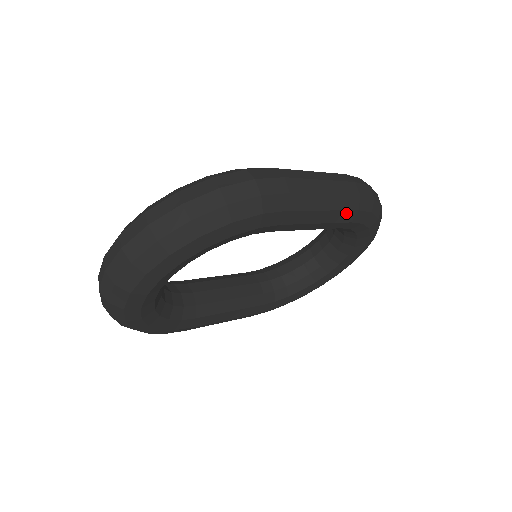
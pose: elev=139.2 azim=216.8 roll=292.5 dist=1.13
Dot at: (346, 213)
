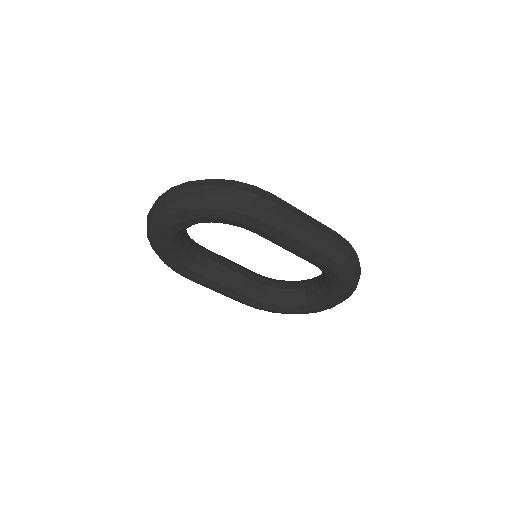
Dot at: (317, 253)
